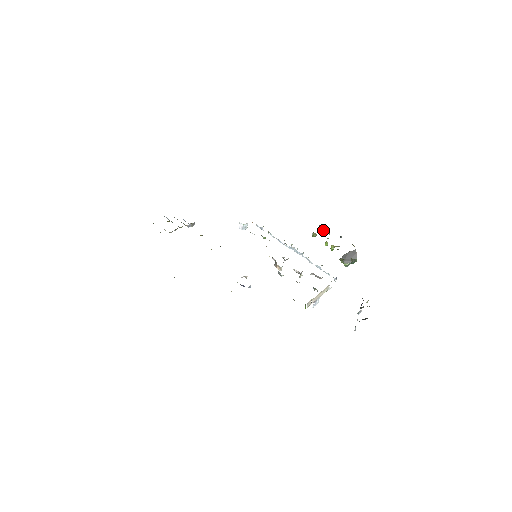
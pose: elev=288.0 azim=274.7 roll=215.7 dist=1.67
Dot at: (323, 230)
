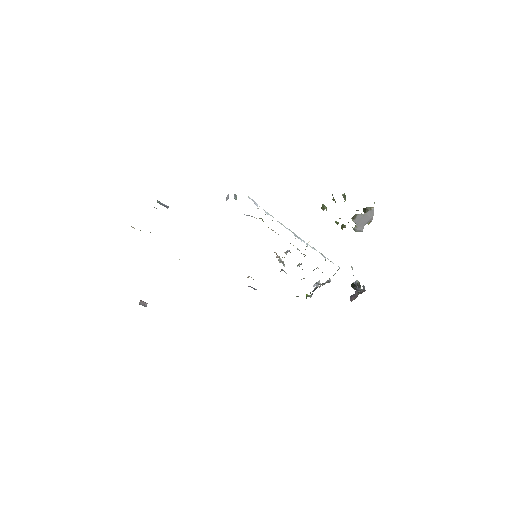
Dot at: occluded
